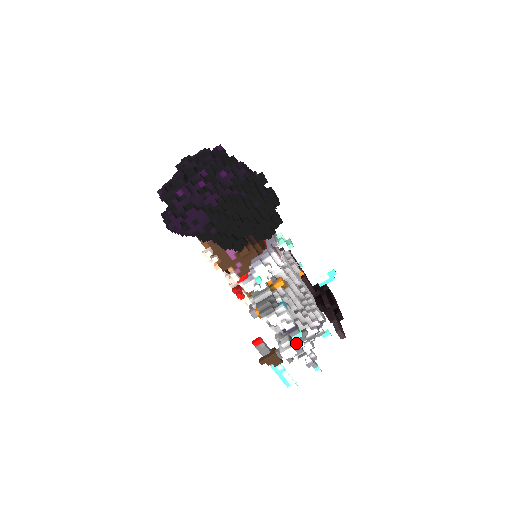
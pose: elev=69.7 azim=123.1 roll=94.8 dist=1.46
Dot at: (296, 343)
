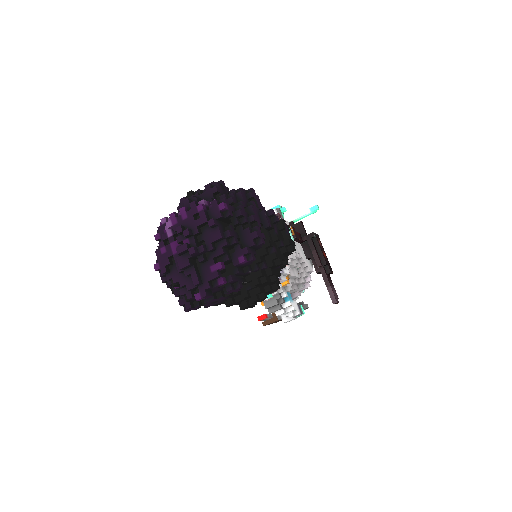
Dot at: occluded
